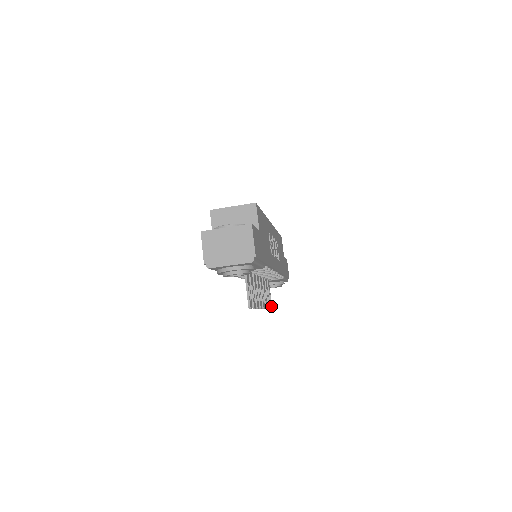
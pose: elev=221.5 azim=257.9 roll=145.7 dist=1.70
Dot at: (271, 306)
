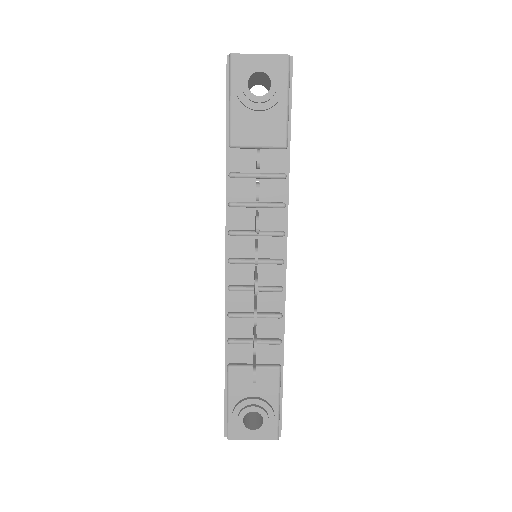
Dot at: (255, 374)
